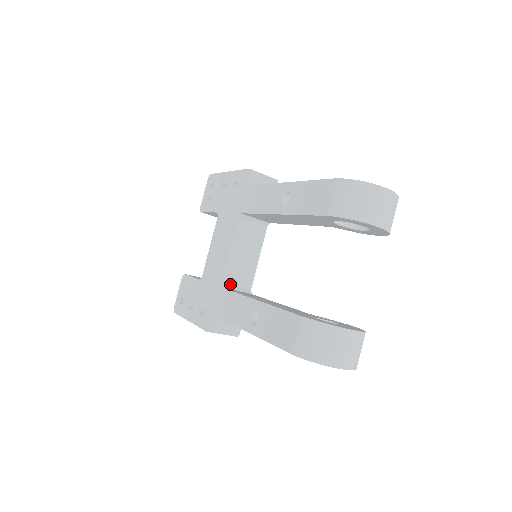
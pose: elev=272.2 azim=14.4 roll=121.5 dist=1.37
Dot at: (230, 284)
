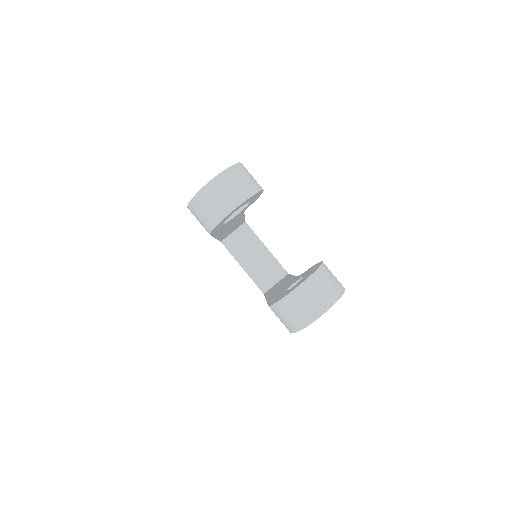
Dot at: (268, 285)
